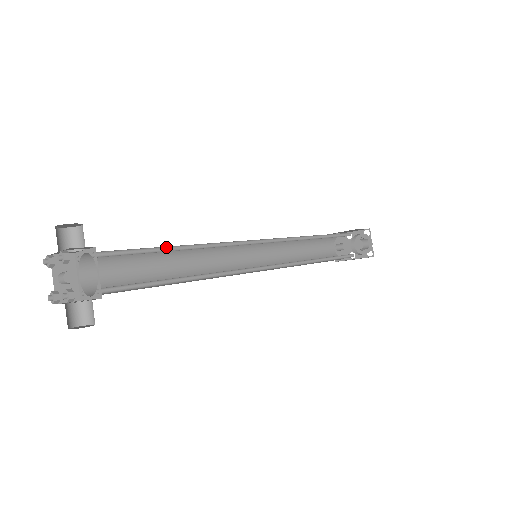
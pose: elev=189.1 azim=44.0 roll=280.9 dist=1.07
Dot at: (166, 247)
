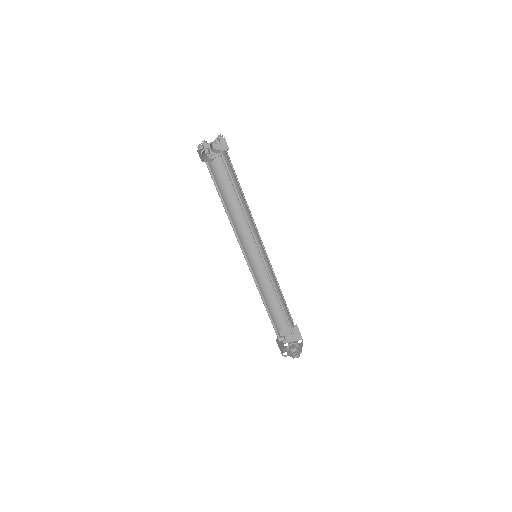
Dot at: (239, 188)
